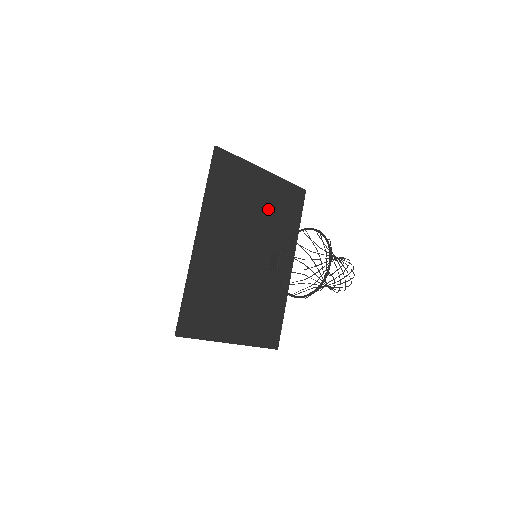
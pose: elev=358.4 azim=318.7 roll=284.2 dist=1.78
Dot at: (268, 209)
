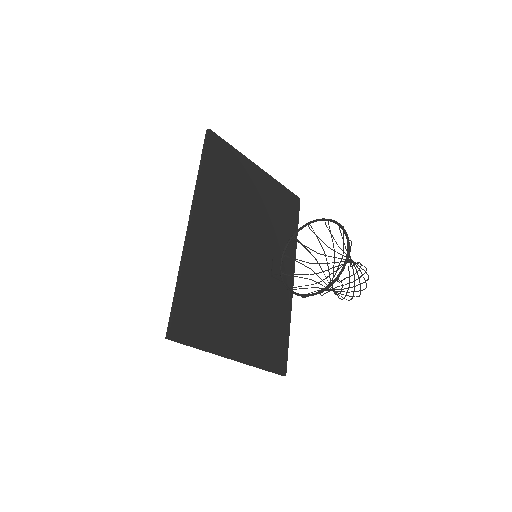
Dot at: (265, 209)
